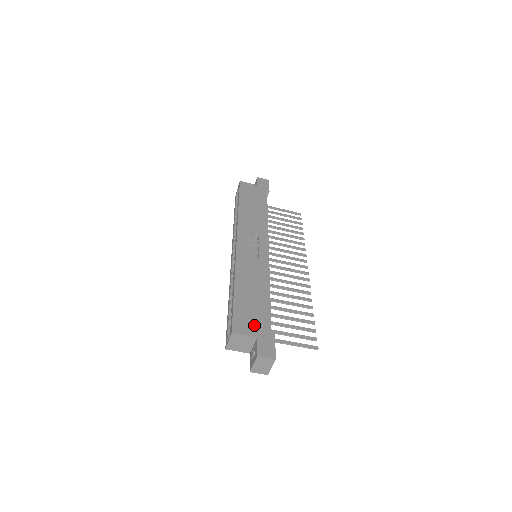
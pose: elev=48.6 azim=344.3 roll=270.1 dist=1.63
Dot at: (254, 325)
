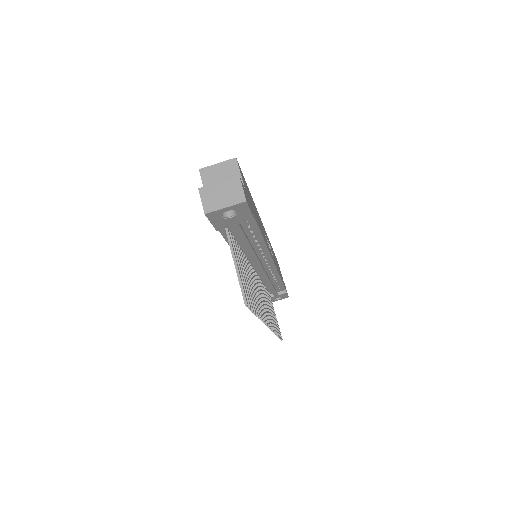
Dot at: occluded
